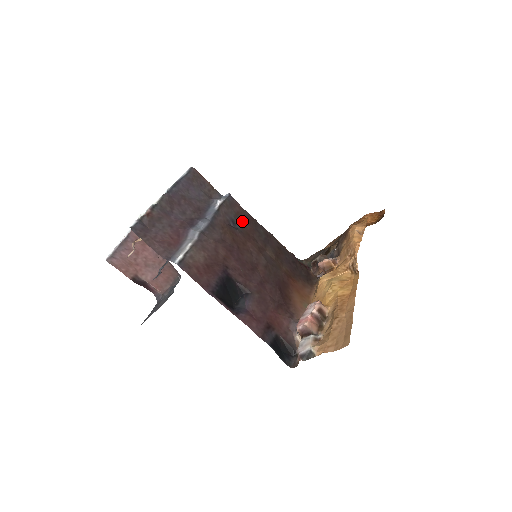
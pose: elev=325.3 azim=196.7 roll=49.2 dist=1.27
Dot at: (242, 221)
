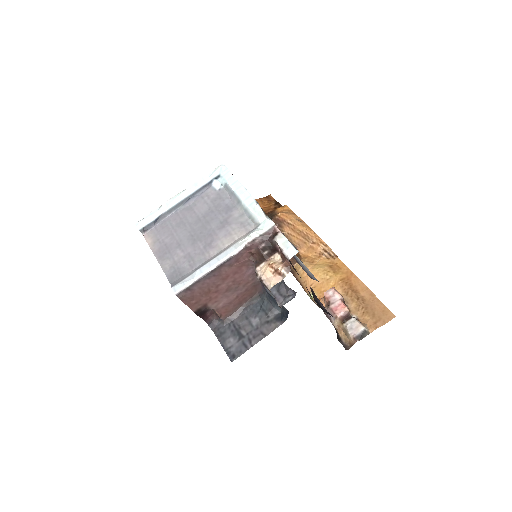
Dot at: occluded
